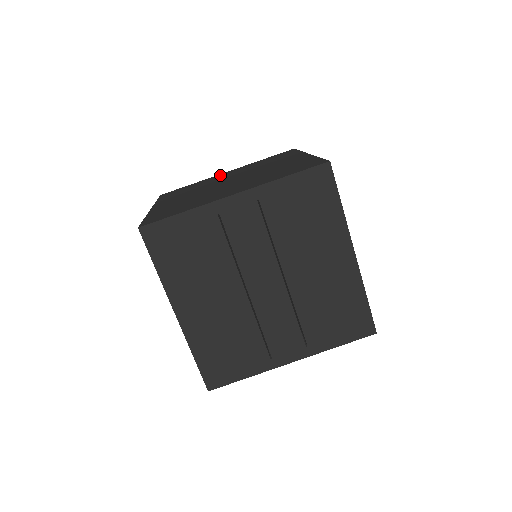
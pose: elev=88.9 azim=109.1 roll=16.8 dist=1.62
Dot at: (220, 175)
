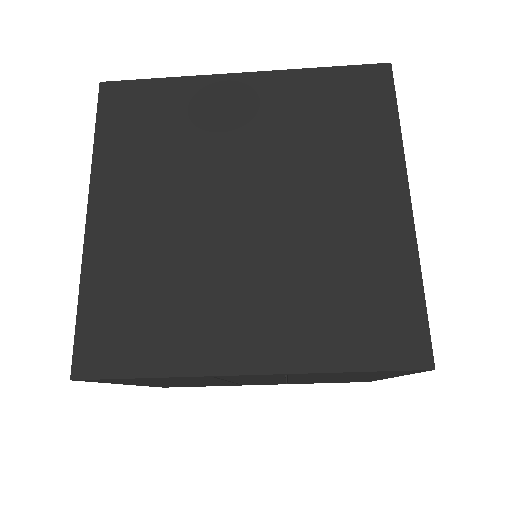
Dot at: (227, 91)
